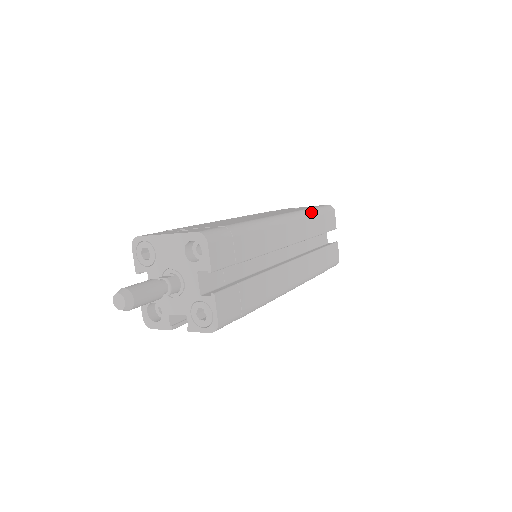
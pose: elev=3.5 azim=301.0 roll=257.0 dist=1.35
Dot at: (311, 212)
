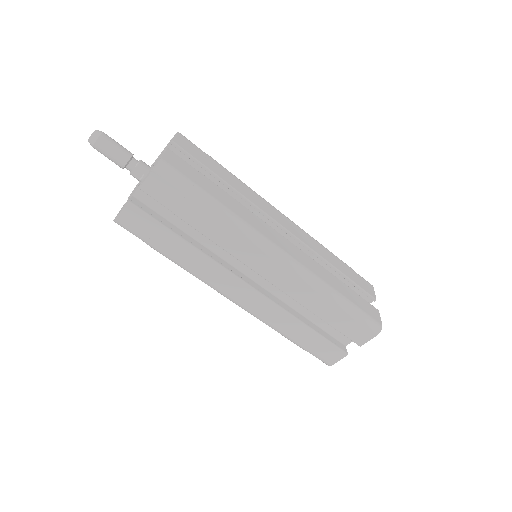
Dot at: (328, 250)
